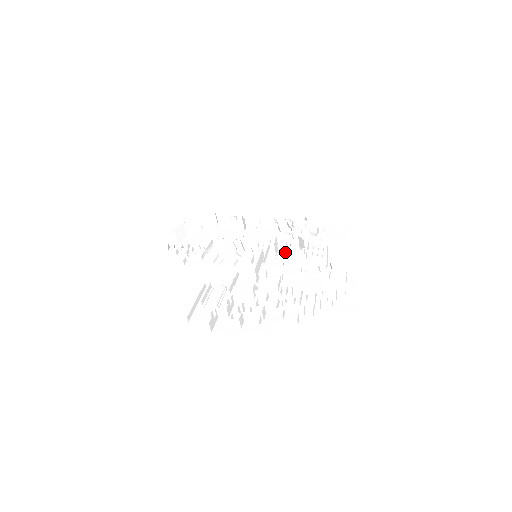
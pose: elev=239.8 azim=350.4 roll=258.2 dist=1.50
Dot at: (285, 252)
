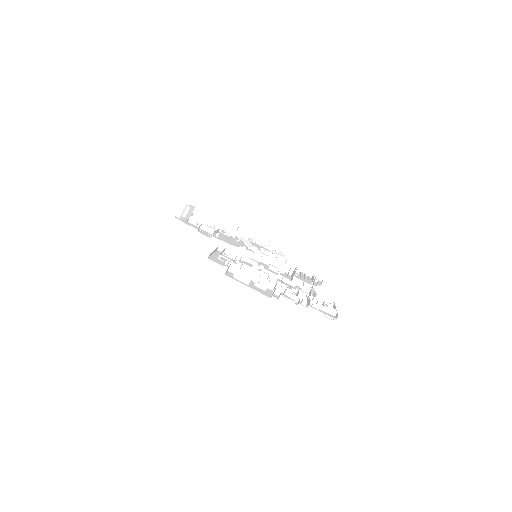
Dot at: occluded
